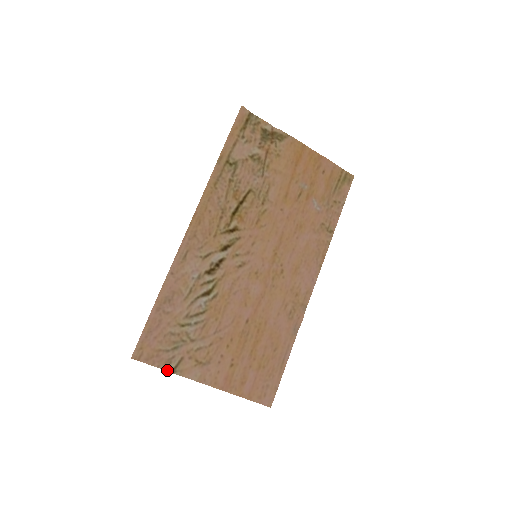
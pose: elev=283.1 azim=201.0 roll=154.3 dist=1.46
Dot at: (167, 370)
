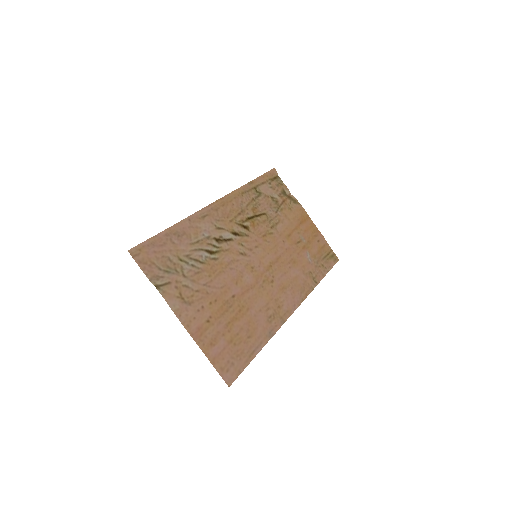
Dot at: (152, 283)
